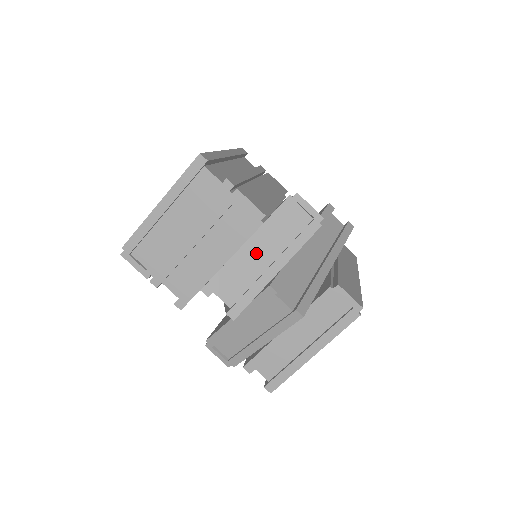
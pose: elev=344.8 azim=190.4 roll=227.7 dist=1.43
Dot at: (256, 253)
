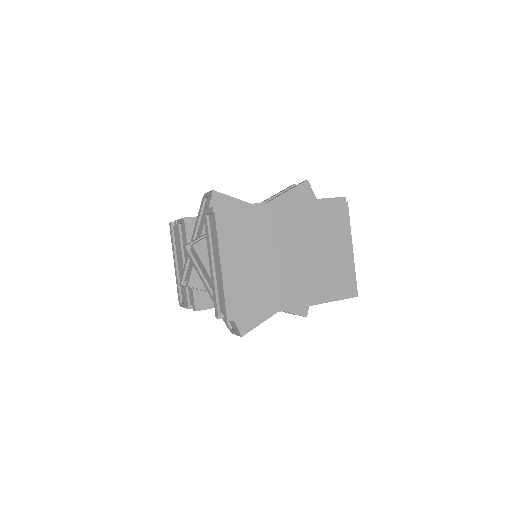
Dot at: occluded
